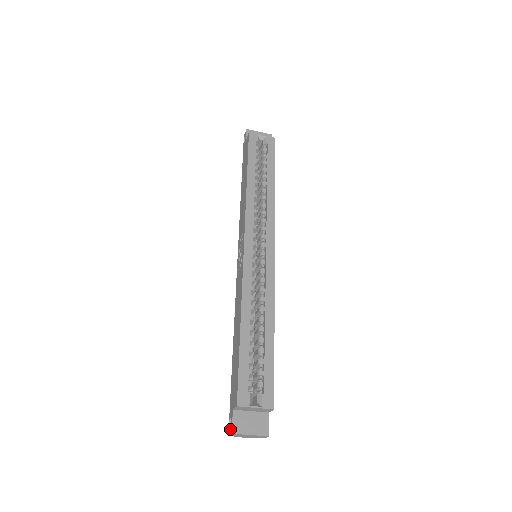
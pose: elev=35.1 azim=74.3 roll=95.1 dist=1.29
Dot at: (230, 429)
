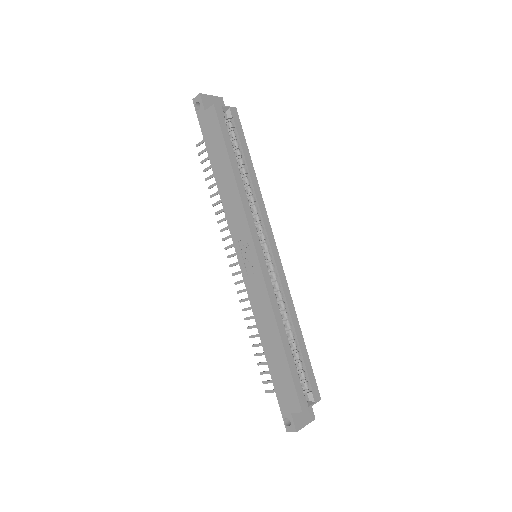
Dot at: (291, 428)
